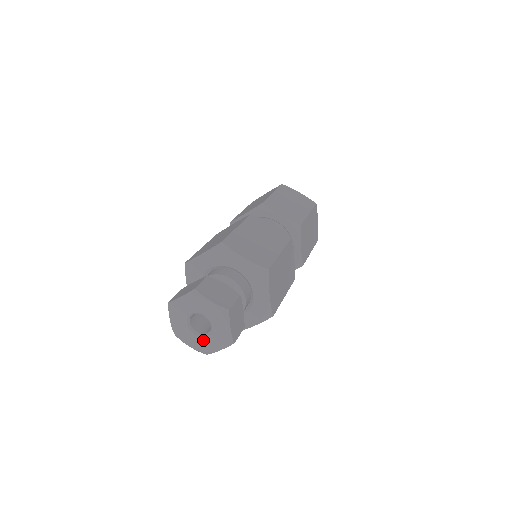
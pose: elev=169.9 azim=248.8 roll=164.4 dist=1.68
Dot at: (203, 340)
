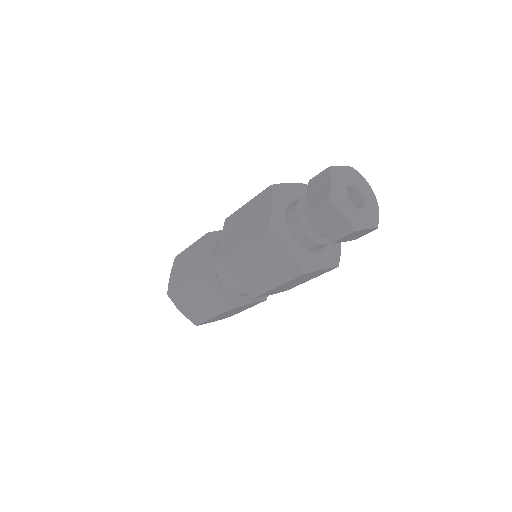
Dot at: (358, 212)
